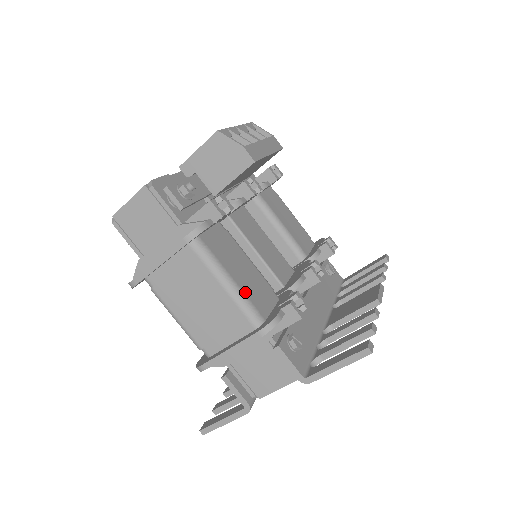
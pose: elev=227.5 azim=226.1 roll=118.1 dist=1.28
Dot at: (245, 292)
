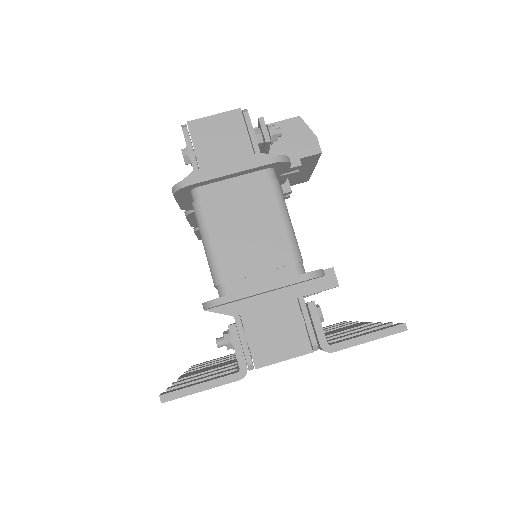
Dot at: (296, 239)
